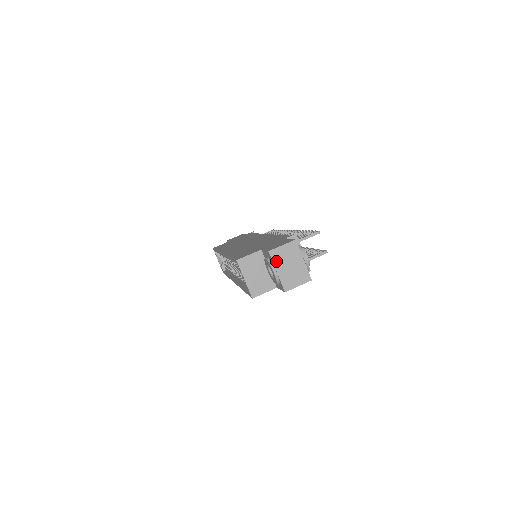
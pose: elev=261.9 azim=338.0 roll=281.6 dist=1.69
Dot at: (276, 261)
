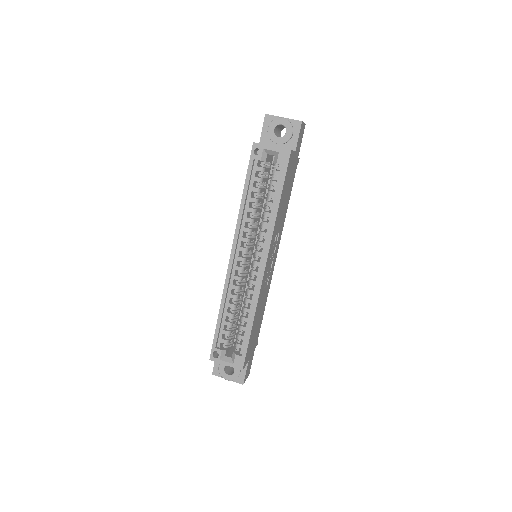
Dot at: (276, 116)
